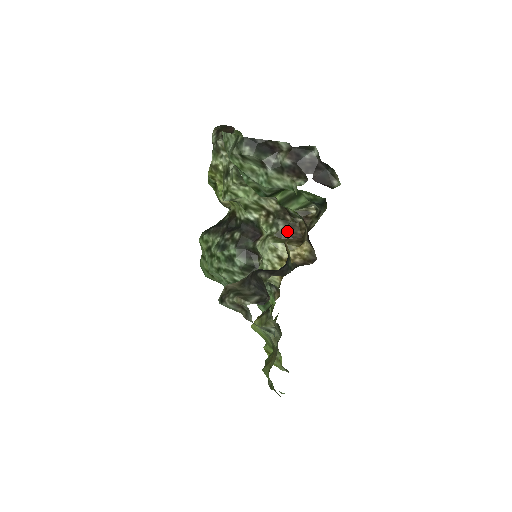
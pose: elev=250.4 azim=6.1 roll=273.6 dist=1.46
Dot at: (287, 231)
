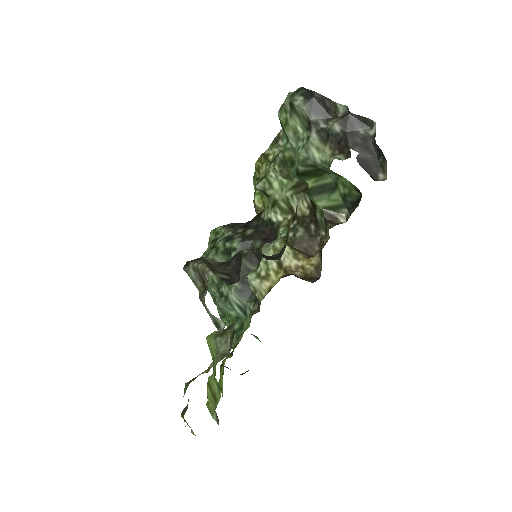
Dot at: (304, 241)
